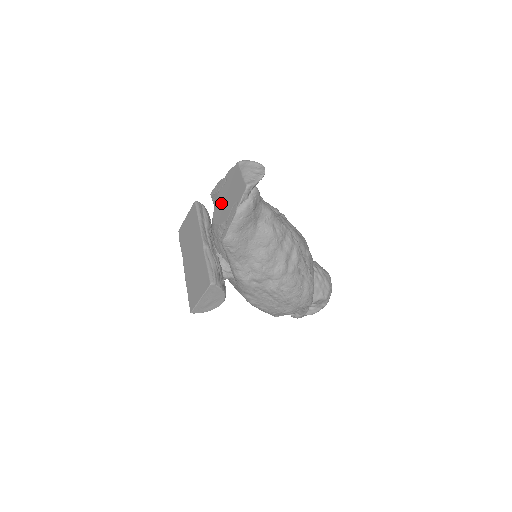
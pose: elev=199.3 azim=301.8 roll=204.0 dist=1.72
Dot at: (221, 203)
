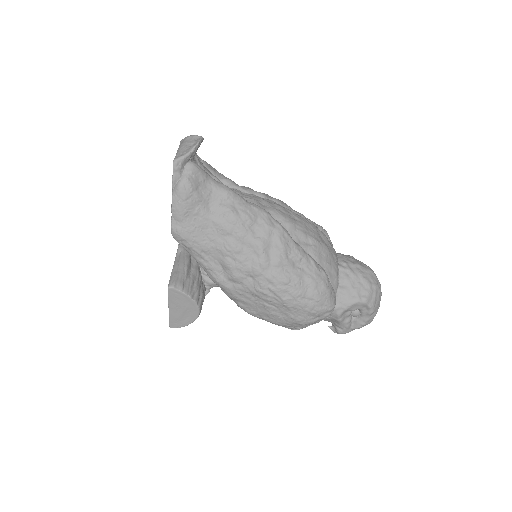
Dot at: occluded
